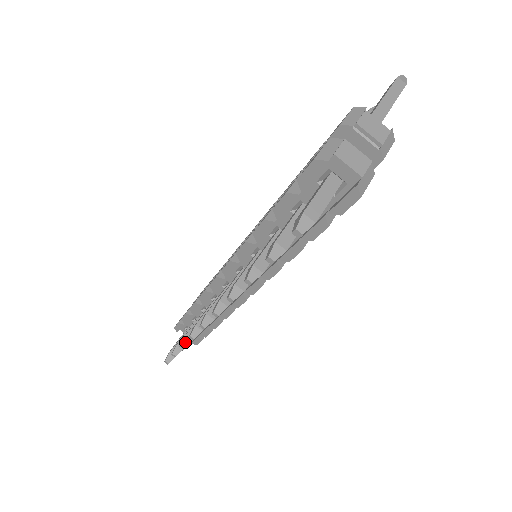
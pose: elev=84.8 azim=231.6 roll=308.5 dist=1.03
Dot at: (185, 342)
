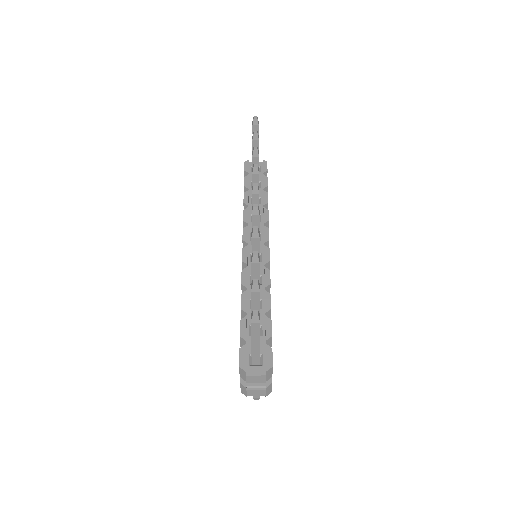
Dot at: occluded
